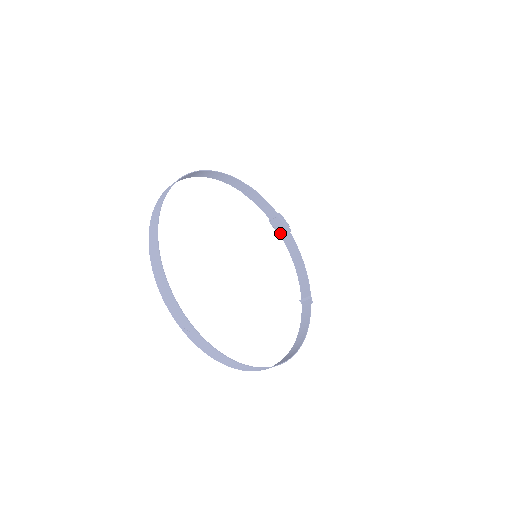
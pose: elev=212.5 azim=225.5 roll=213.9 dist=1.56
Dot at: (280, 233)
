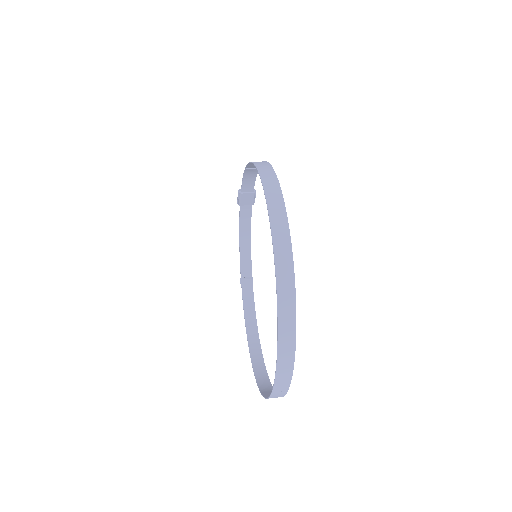
Dot at: (241, 205)
